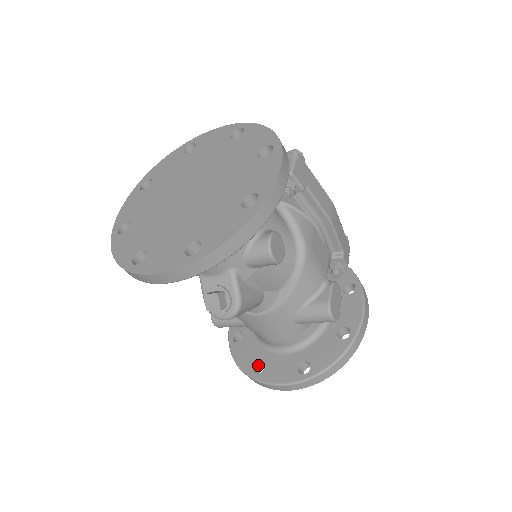
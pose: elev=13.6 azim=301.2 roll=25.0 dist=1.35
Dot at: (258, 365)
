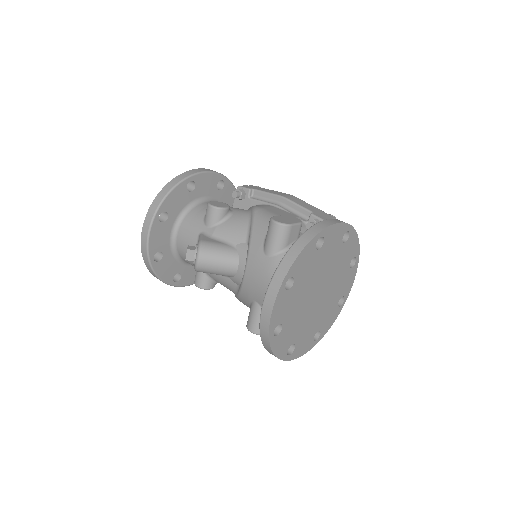
Dot at: occluded
